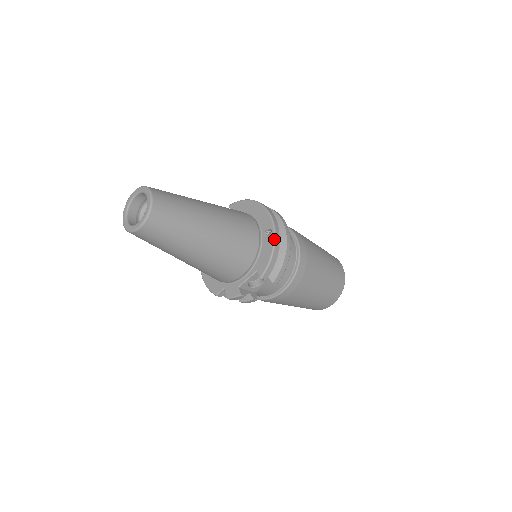
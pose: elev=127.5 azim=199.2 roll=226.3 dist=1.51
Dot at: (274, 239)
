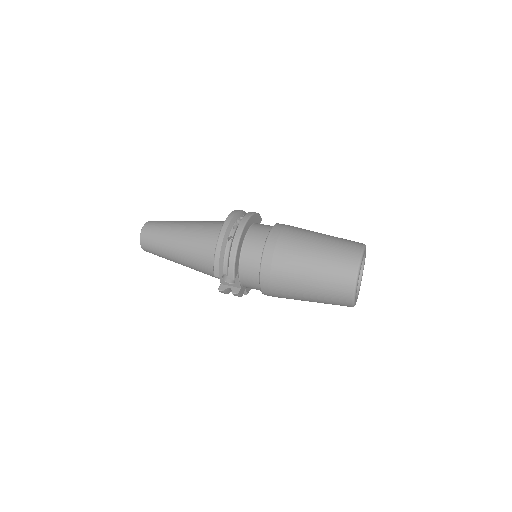
Dot at: occluded
